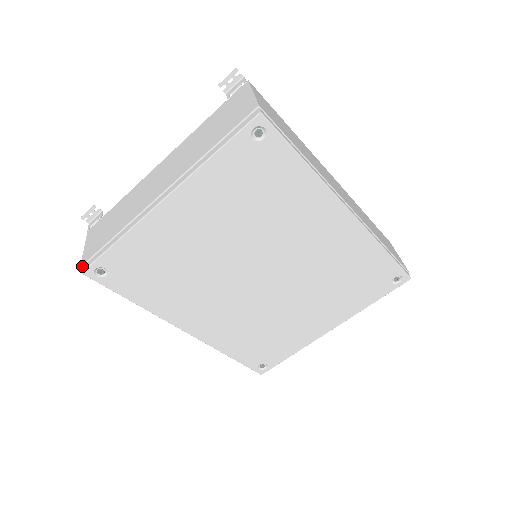
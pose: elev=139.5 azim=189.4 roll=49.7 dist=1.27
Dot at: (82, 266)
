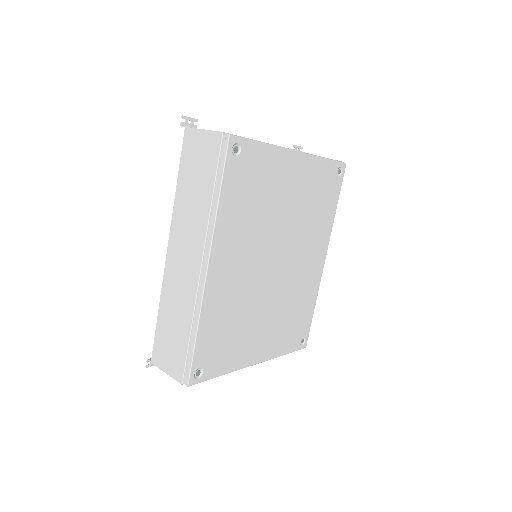
Dot at: (225, 133)
